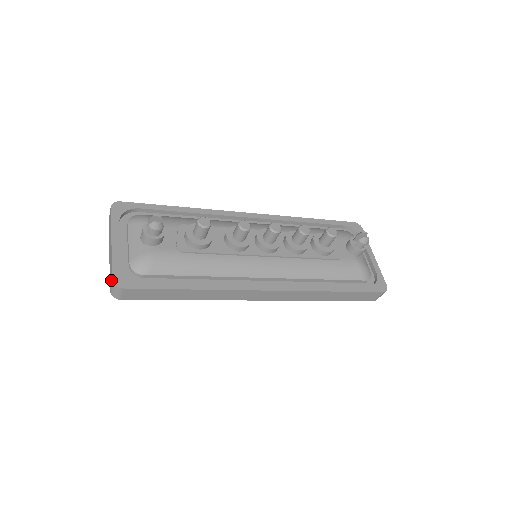
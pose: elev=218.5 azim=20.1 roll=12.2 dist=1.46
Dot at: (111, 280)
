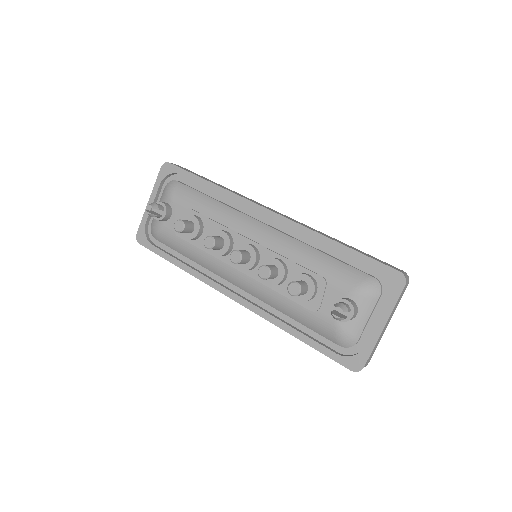
Dot at: occluded
